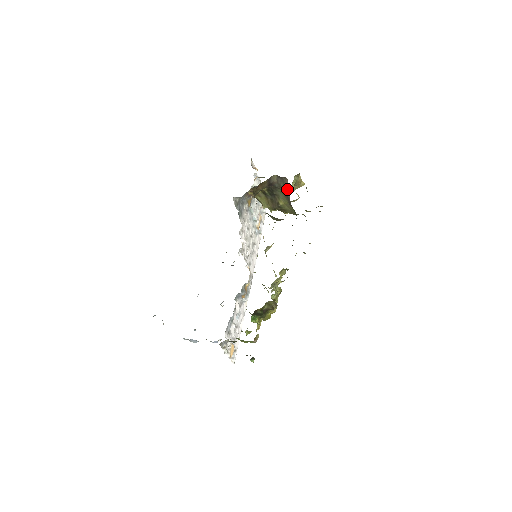
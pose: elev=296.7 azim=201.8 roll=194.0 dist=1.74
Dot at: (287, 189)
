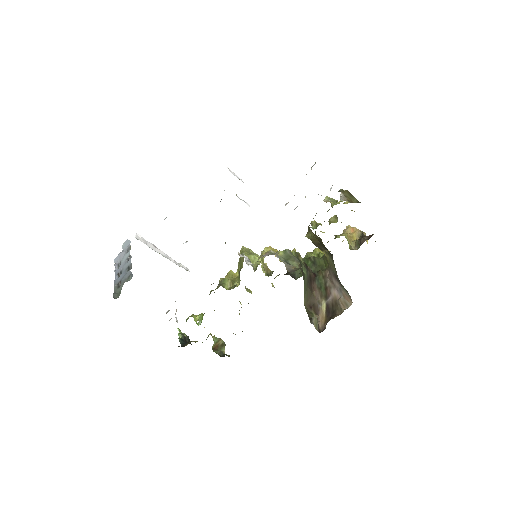
Dot at: (342, 290)
